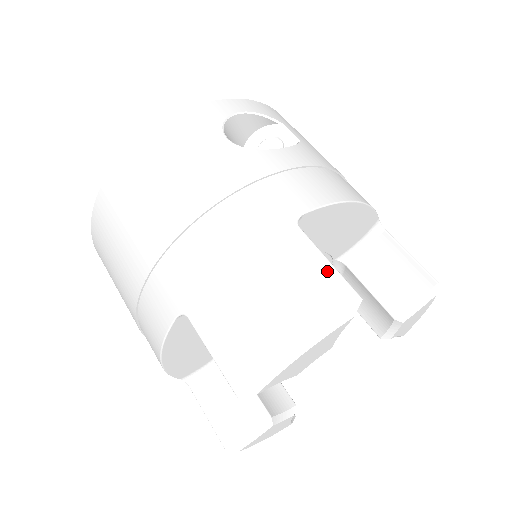
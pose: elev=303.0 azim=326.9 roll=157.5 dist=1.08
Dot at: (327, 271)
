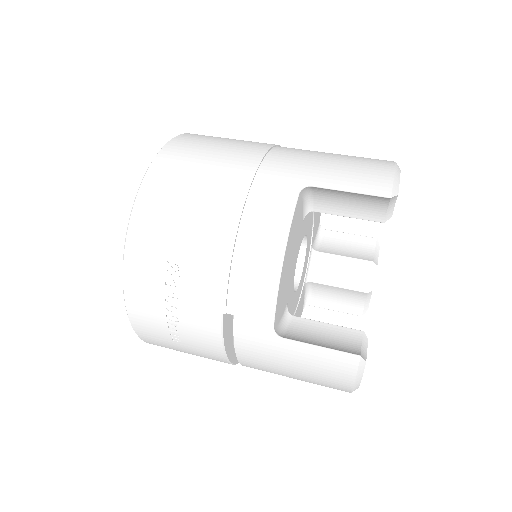
Dot at: occluded
